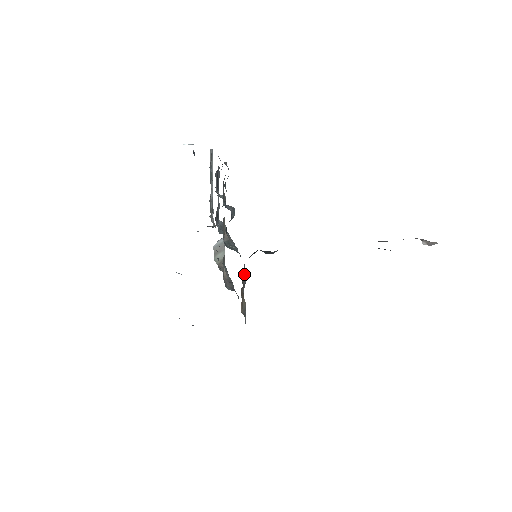
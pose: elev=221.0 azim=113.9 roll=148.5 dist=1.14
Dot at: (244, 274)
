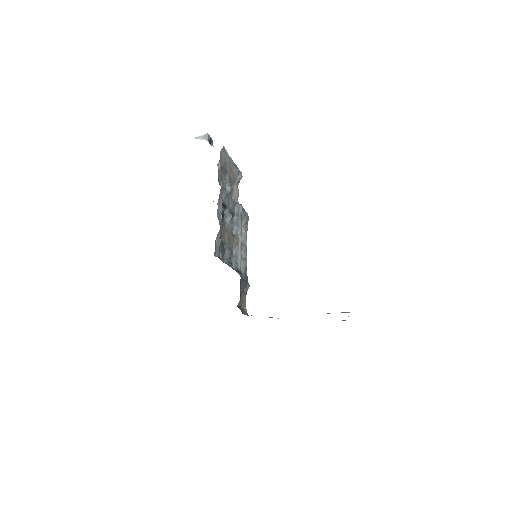
Dot at: (243, 285)
